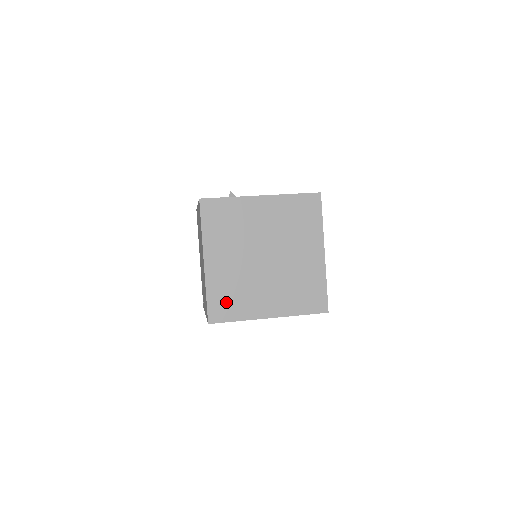
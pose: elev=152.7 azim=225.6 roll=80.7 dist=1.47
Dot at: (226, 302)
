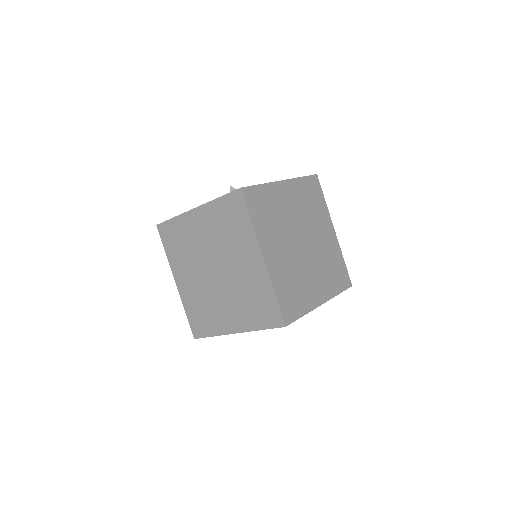
Dot at: (291, 298)
